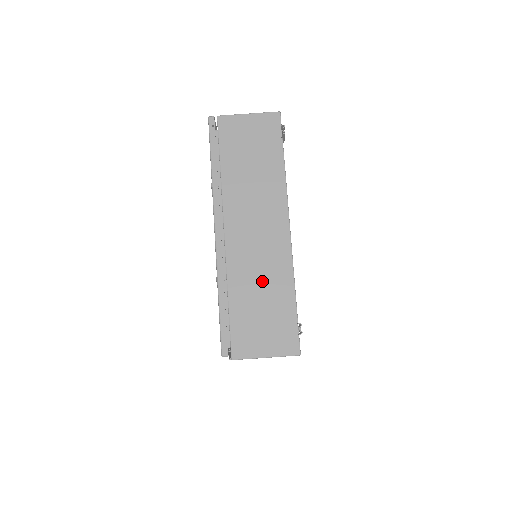
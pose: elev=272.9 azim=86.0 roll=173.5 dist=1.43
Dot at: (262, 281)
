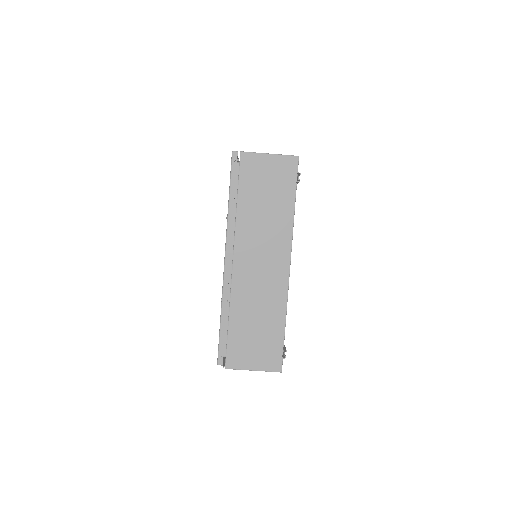
Dot at: (259, 309)
